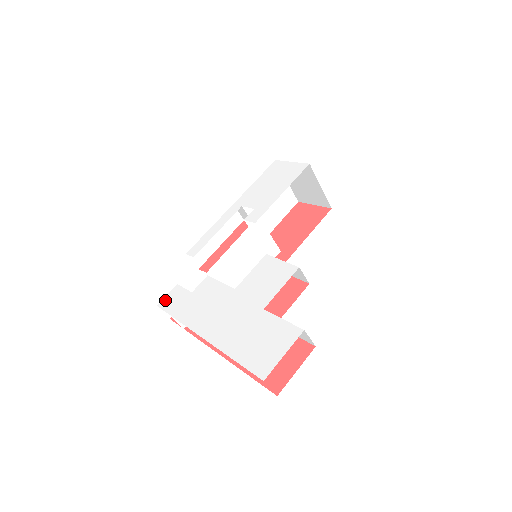
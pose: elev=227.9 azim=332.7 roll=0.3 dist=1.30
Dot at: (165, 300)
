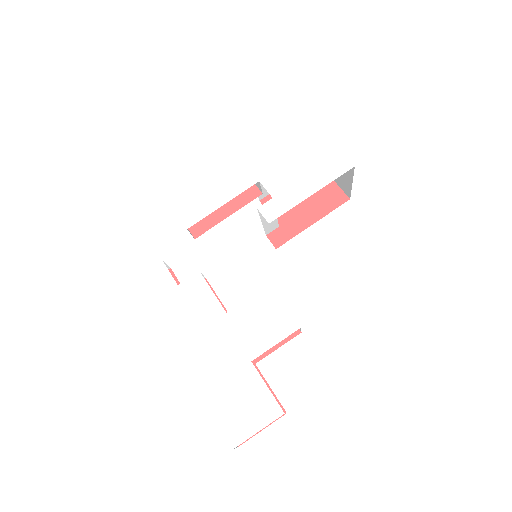
Dot at: (145, 277)
